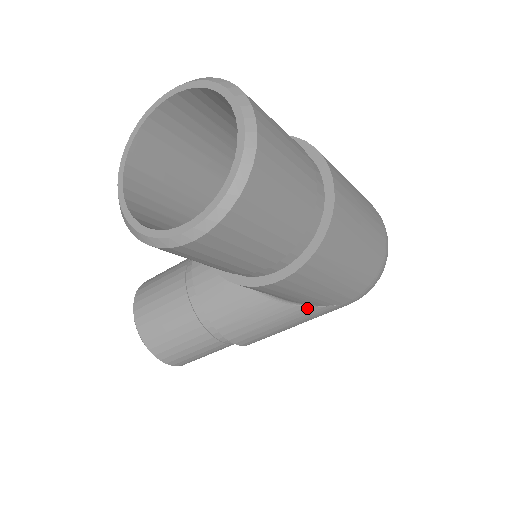
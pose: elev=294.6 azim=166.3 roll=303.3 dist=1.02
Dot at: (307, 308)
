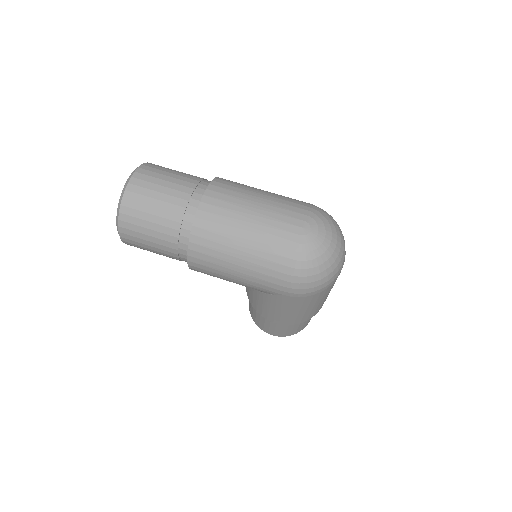
Dot at: (266, 295)
